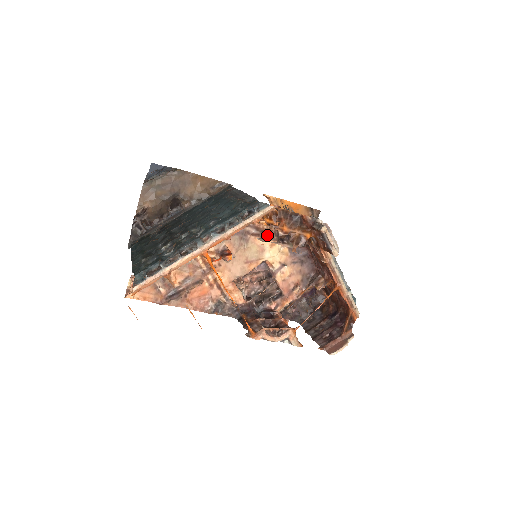
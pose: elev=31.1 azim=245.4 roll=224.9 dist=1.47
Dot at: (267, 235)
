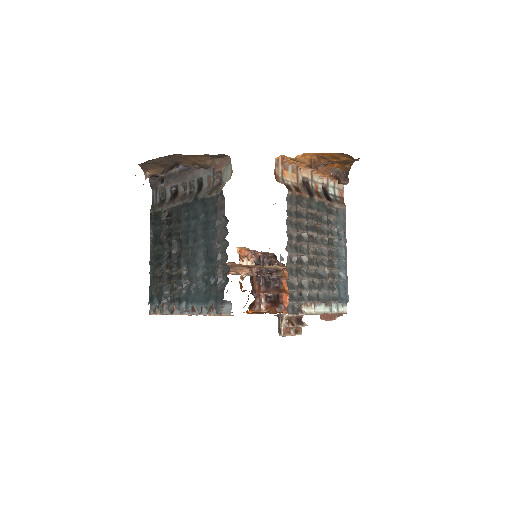
Dot at: (257, 265)
